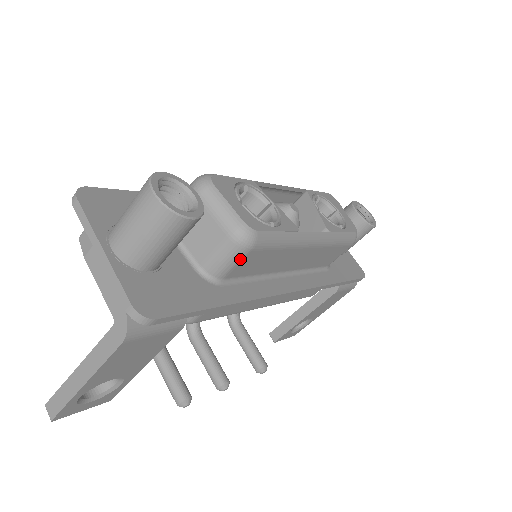
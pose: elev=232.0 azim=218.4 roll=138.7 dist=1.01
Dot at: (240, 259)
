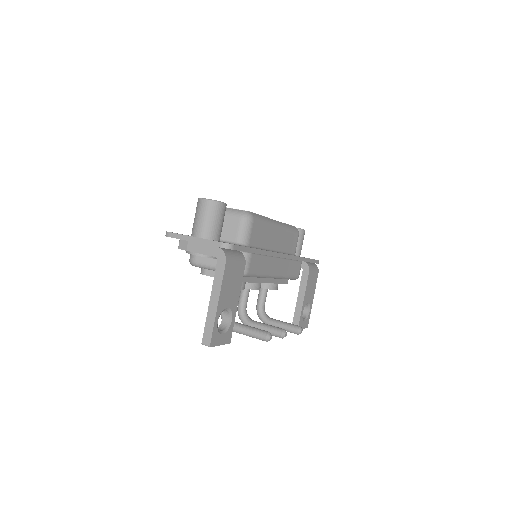
Dot at: (251, 228)
